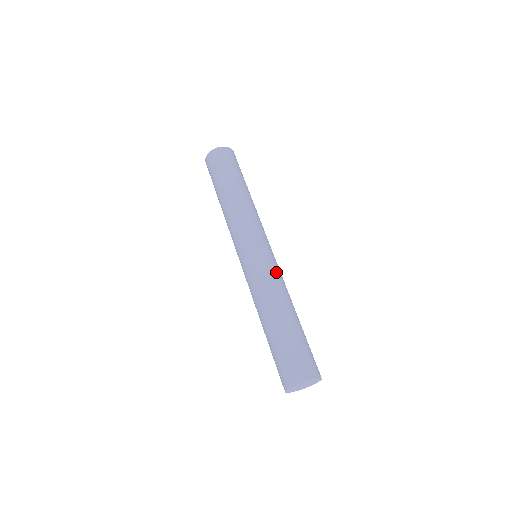
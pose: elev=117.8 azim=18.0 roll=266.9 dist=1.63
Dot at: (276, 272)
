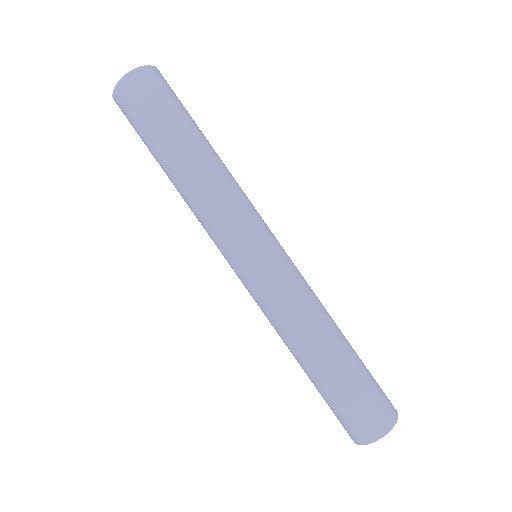
Dot at: occluded
